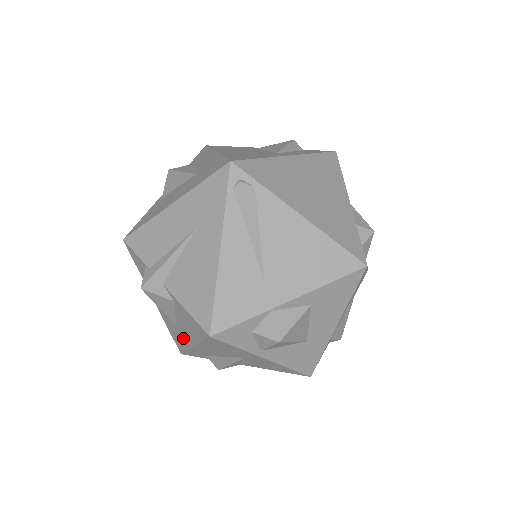
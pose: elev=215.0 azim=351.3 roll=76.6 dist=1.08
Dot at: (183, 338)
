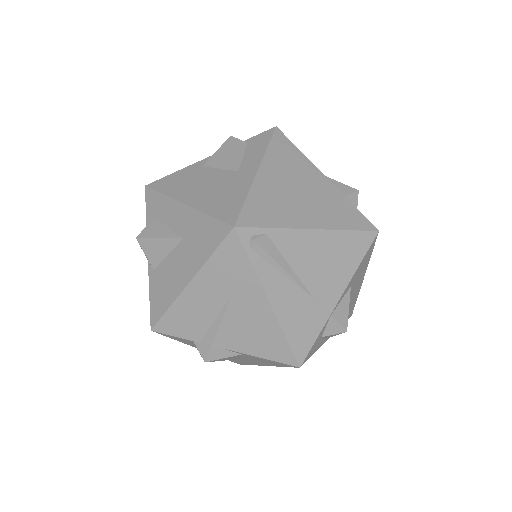
Dot at: (248, 362)
